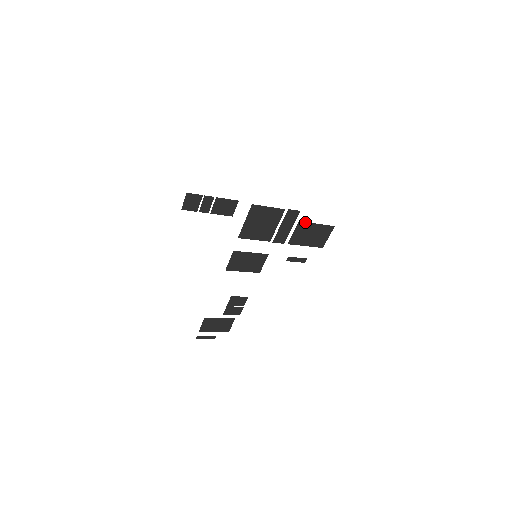
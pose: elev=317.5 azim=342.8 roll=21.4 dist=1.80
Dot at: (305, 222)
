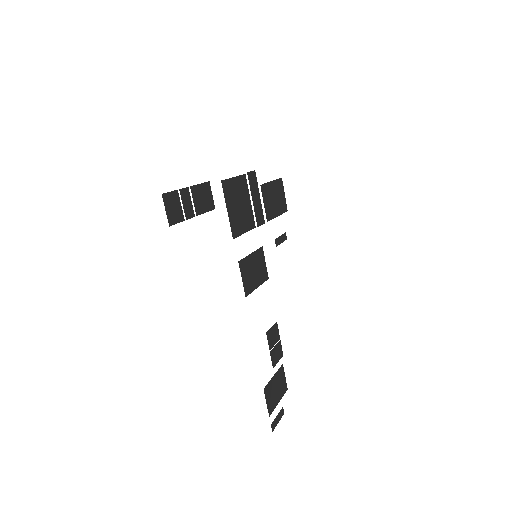
Dot at: (264, 184)
